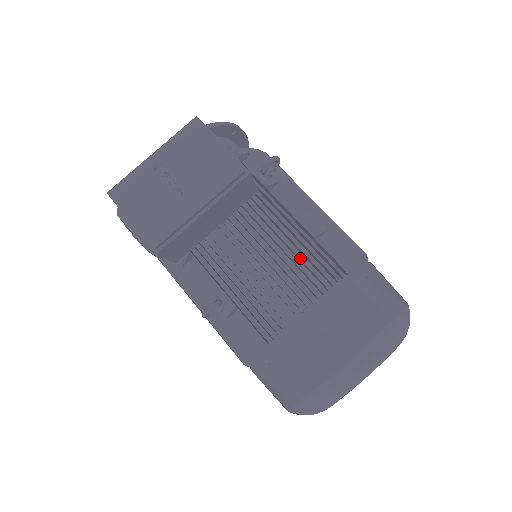
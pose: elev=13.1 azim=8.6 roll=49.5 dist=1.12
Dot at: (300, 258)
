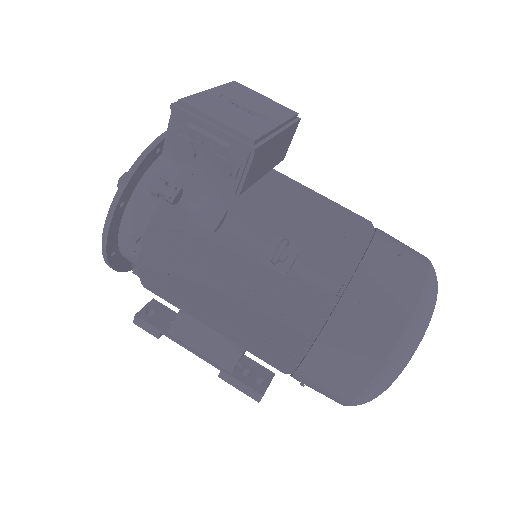
Dot at: (341, 207)
